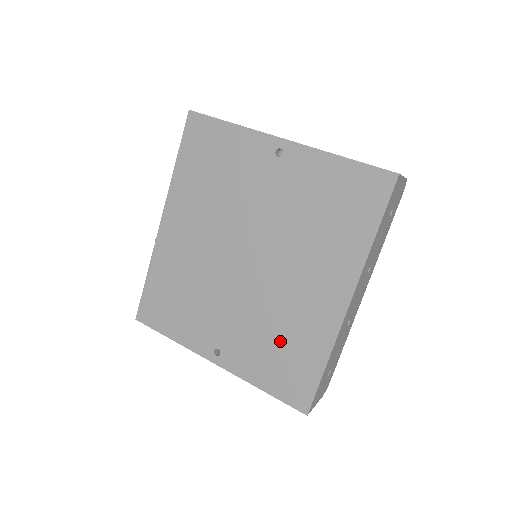
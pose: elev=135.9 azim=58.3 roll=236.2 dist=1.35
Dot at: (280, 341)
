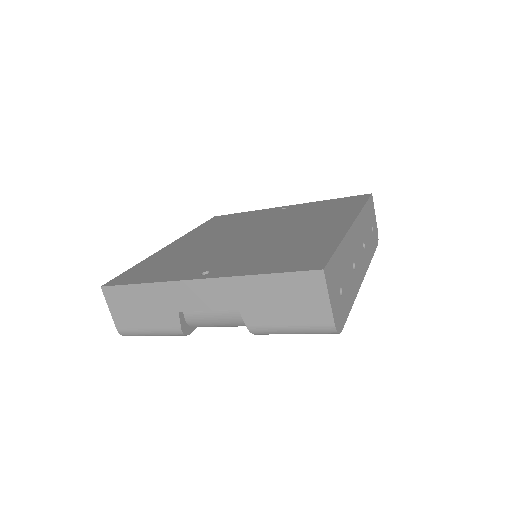
Dot at: (285, 249)
